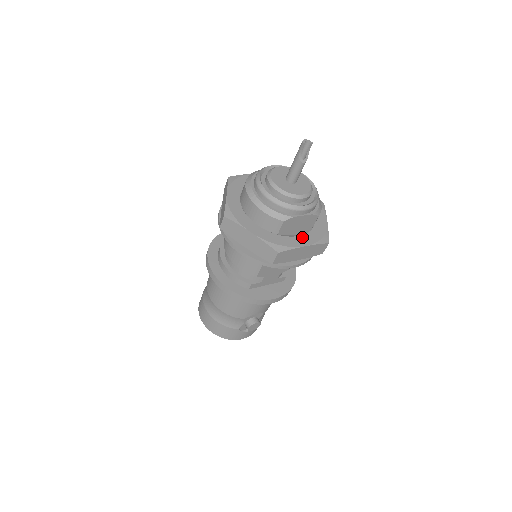
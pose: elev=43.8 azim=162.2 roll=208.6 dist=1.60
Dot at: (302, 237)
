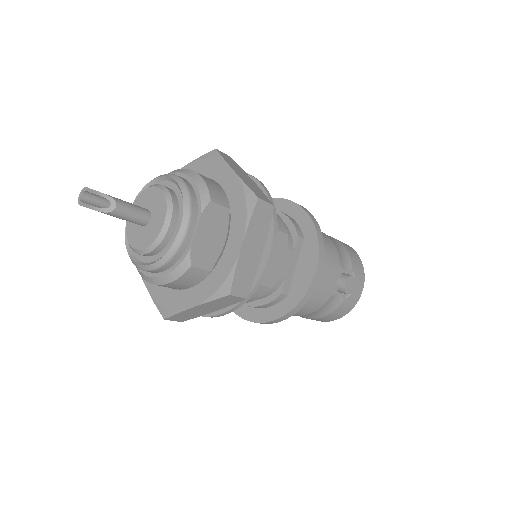
Dot at: (230, 238)
